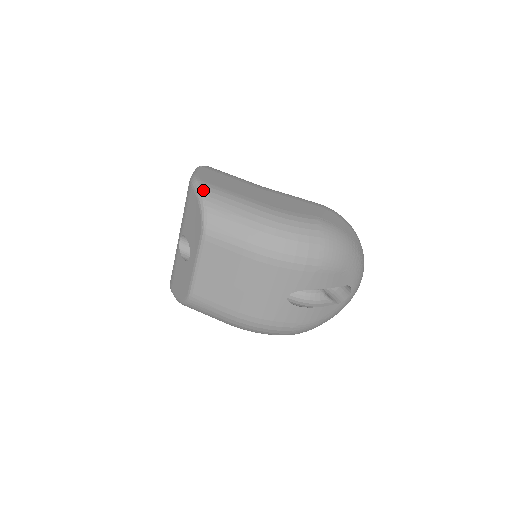
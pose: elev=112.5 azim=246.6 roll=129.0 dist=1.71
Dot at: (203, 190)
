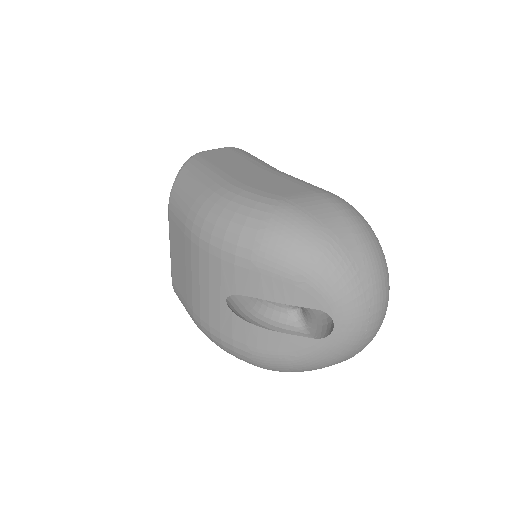
Dot at: (187, 162)
